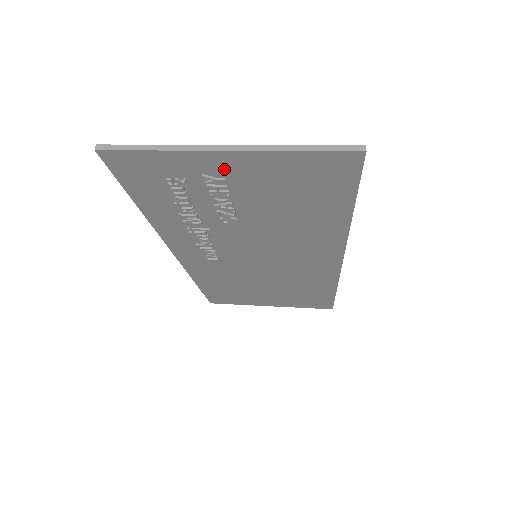
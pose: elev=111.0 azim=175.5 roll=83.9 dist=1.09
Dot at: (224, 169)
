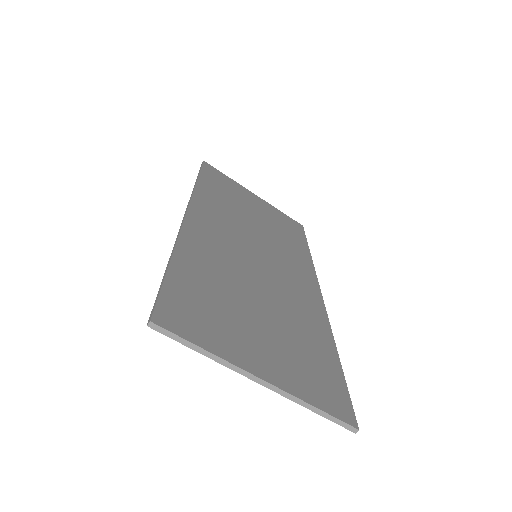
Dot at: (254, 360)
